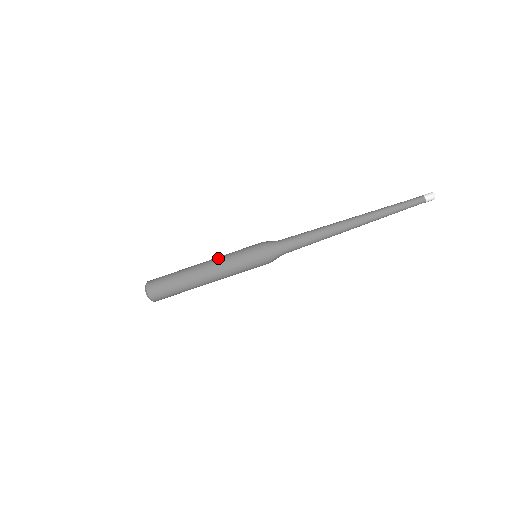
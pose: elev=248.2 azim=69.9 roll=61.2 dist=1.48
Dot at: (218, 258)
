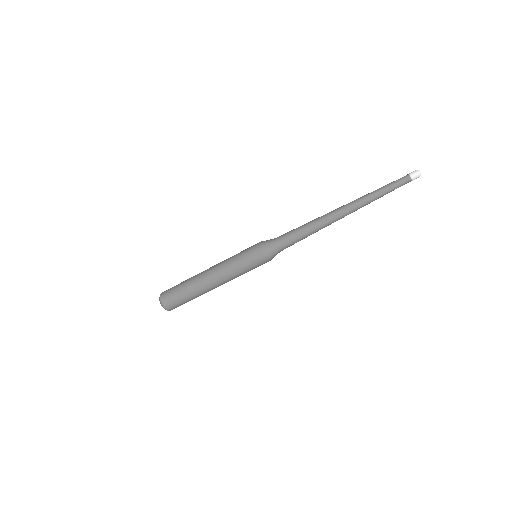
Dot at: (221, 265)
